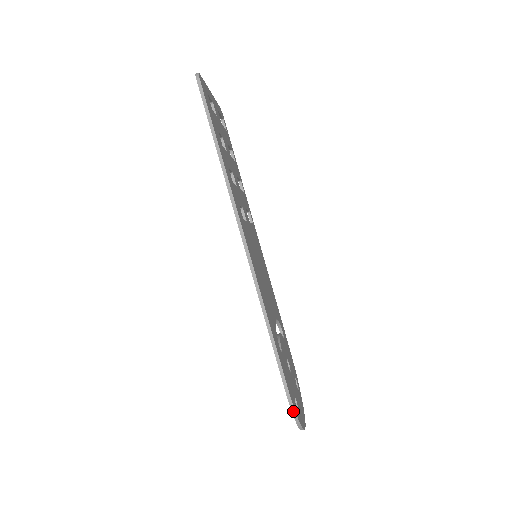
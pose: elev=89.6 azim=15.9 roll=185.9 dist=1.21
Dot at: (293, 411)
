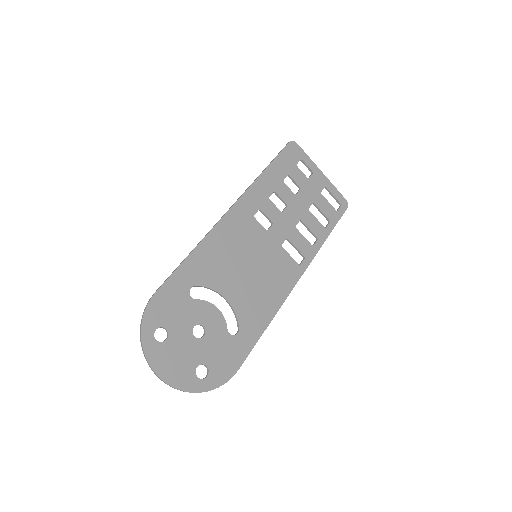
Dot at: (144, 313)
